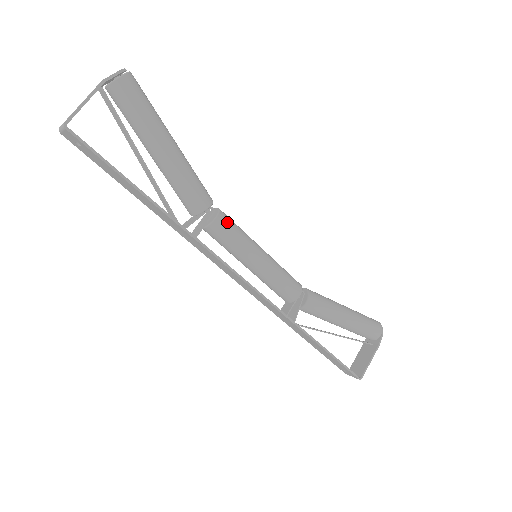
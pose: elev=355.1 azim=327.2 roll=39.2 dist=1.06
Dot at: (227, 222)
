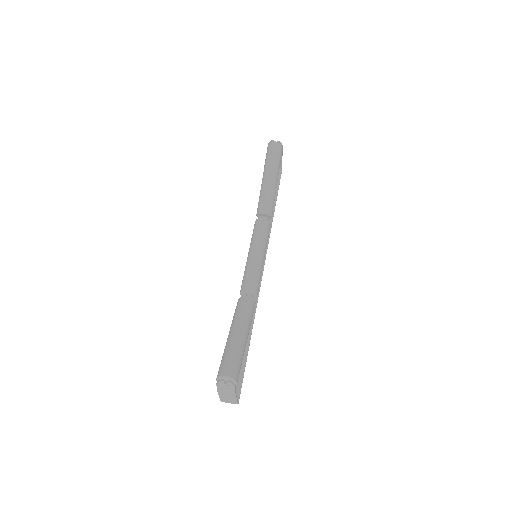
Dot at: (258, 287)
